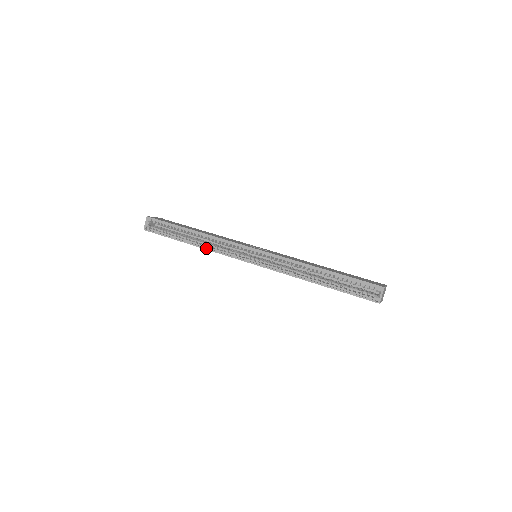
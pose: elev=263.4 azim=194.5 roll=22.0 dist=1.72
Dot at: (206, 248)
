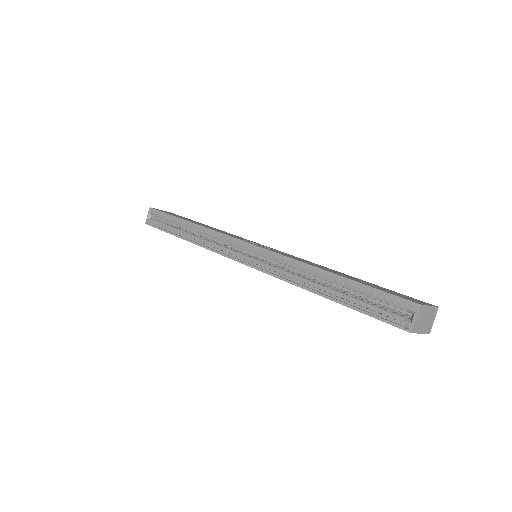
Dot at: (198, 244)
